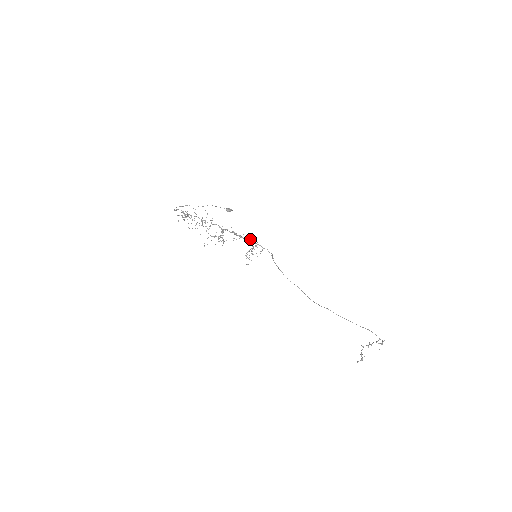
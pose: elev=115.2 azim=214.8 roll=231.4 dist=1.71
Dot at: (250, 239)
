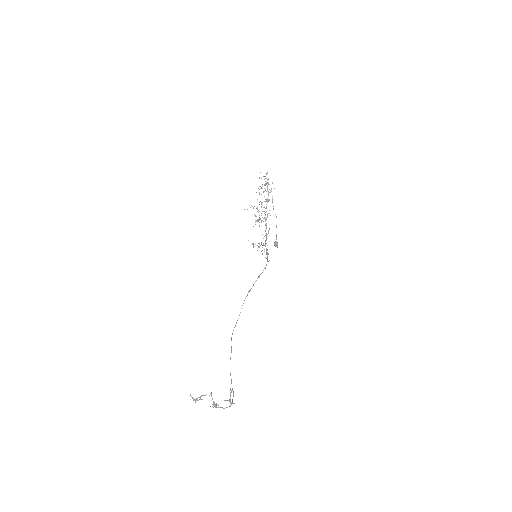
Dot at: occluded
